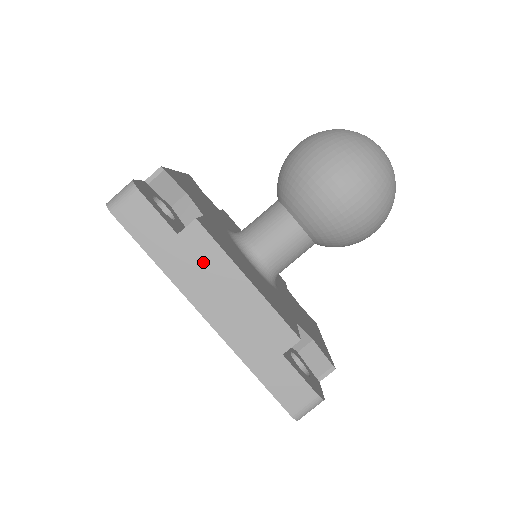
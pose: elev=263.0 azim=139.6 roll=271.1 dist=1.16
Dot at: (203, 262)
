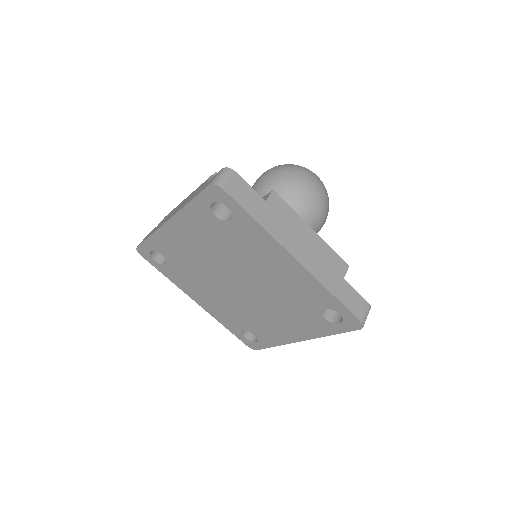
Dot at: (285, 219)
